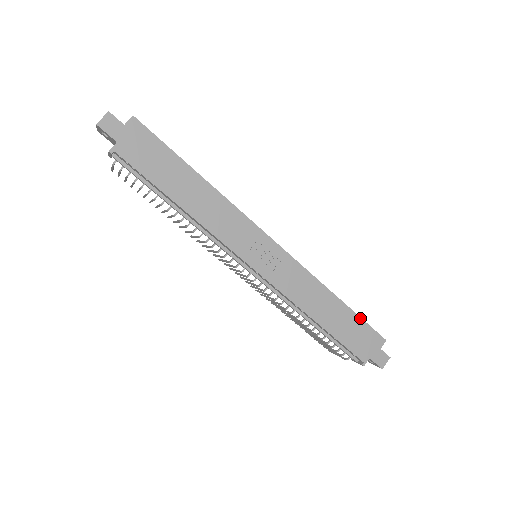
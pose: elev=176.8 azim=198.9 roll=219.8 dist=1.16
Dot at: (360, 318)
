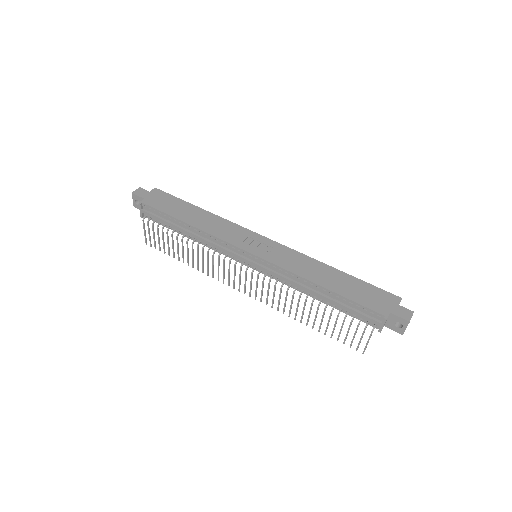
Dot at: (365, 282)
